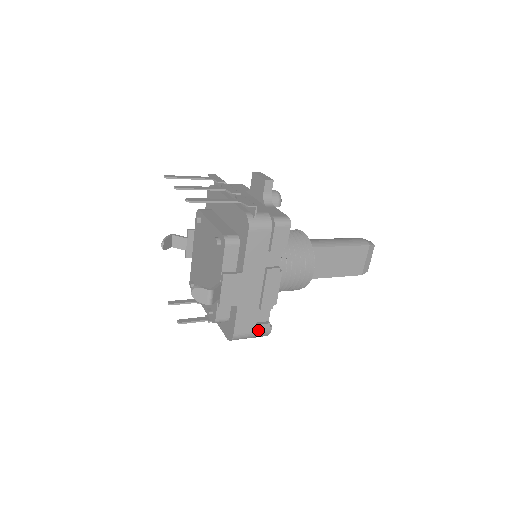
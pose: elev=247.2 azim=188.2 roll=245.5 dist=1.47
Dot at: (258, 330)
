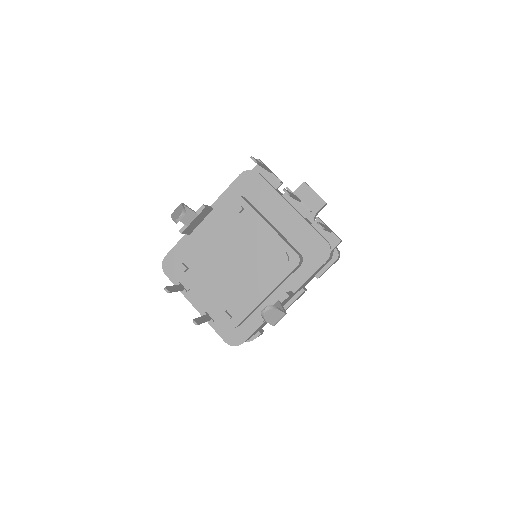
Dot at: occluded
